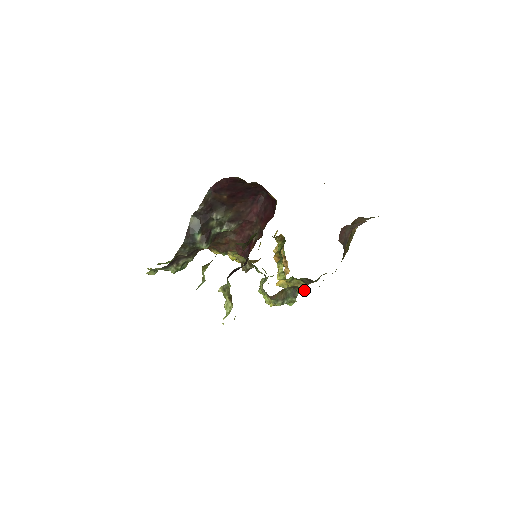
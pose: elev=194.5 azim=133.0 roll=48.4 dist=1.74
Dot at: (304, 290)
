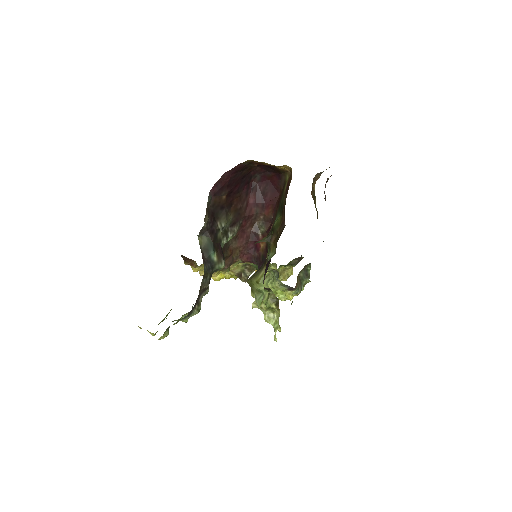
Dot at: (291, 274)
